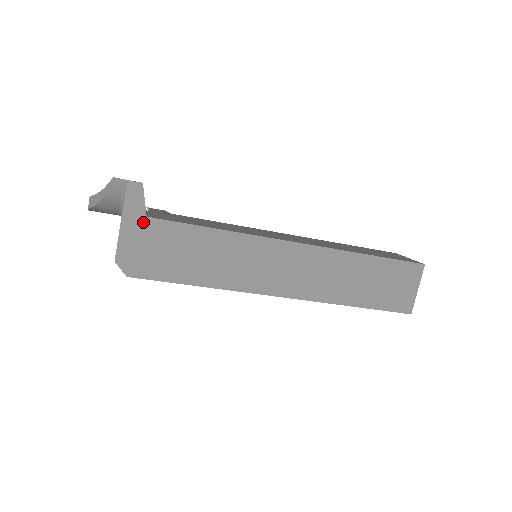
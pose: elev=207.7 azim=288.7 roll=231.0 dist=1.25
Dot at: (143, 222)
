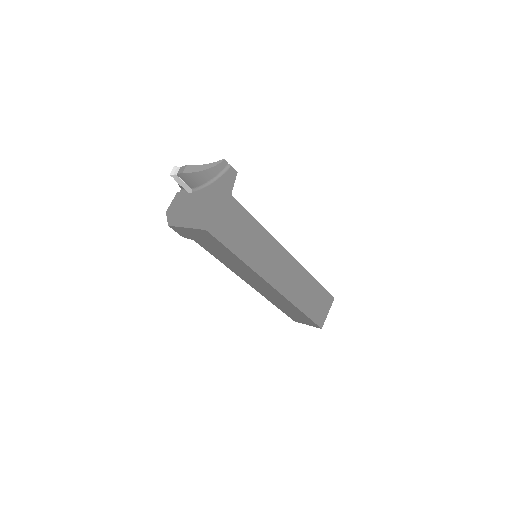
Dot at: (228, 197)
